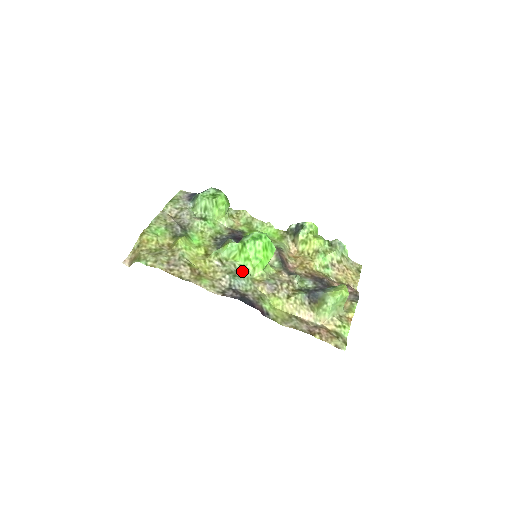
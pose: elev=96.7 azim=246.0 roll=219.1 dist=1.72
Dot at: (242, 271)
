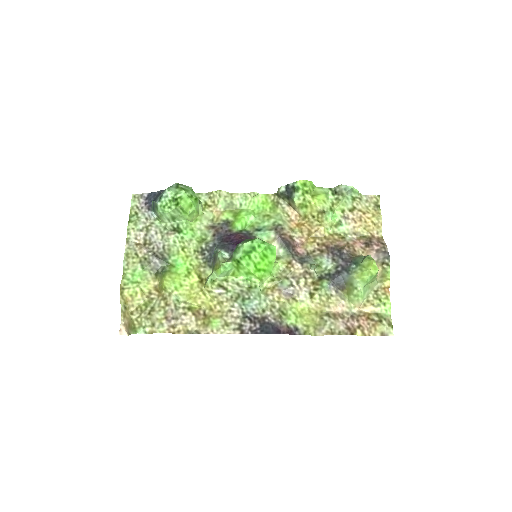
Dot at: (249, 287)
